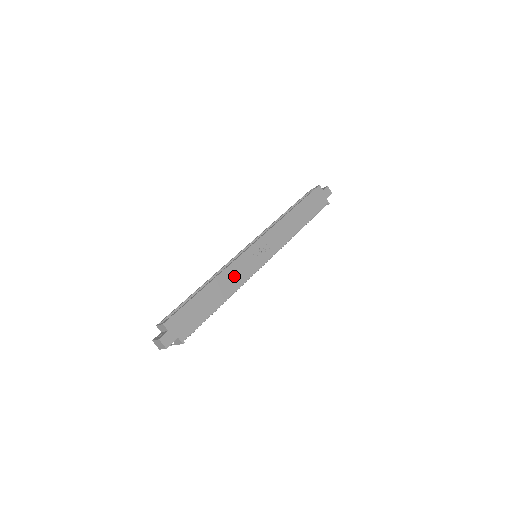
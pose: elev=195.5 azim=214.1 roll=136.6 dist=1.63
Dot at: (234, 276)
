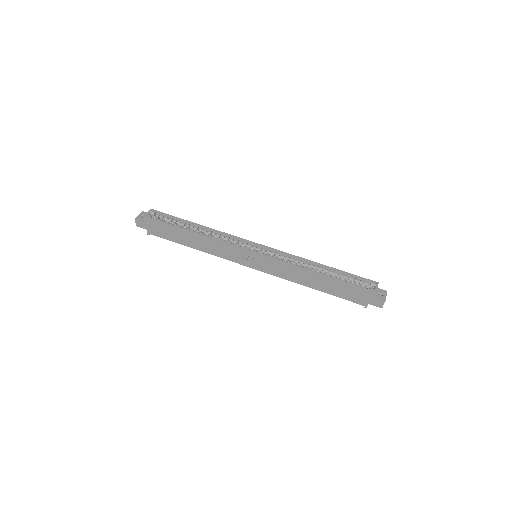
Dot at: (216, 248)
